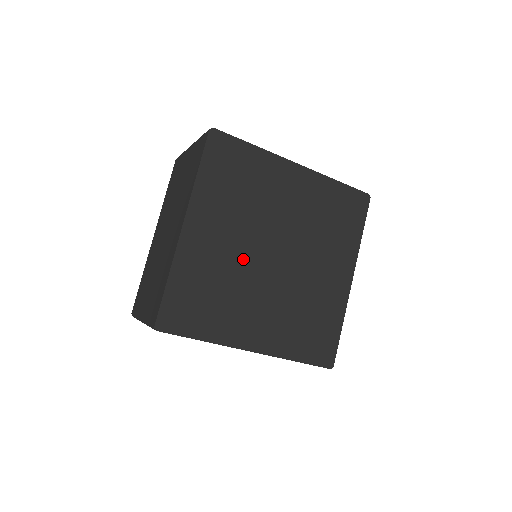
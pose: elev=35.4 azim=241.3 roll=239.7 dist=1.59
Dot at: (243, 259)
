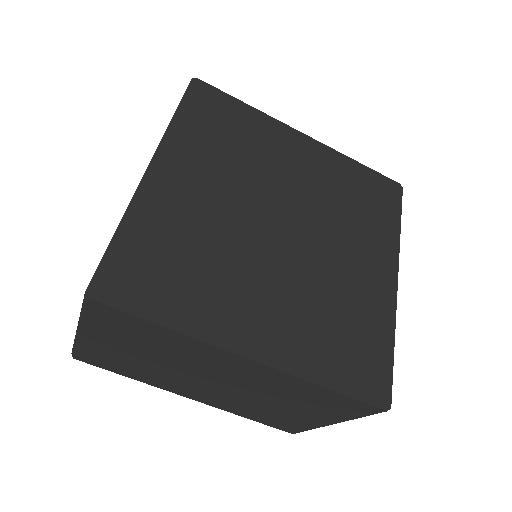
Dot at: (235, 224)
